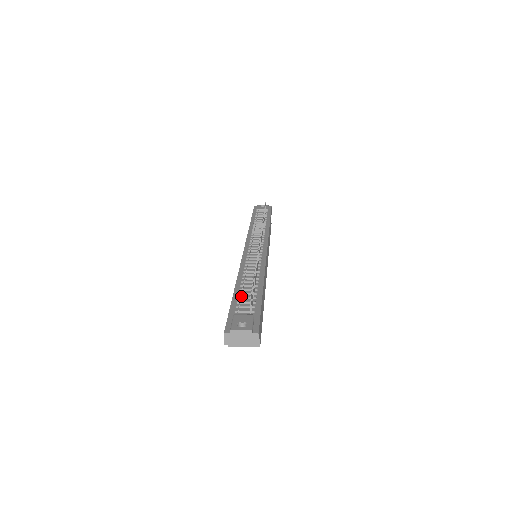
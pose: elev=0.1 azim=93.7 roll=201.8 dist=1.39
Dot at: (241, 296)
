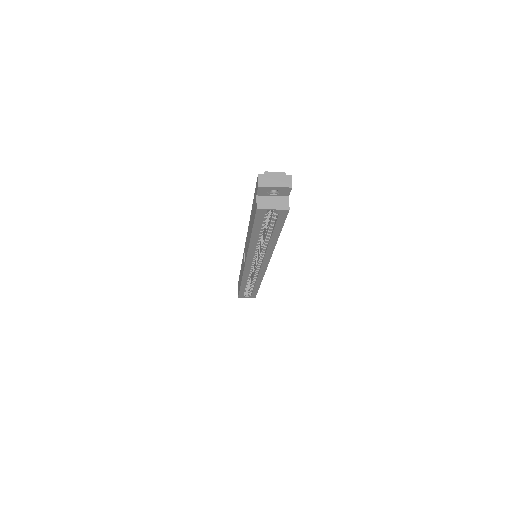
Dot at: occluded
